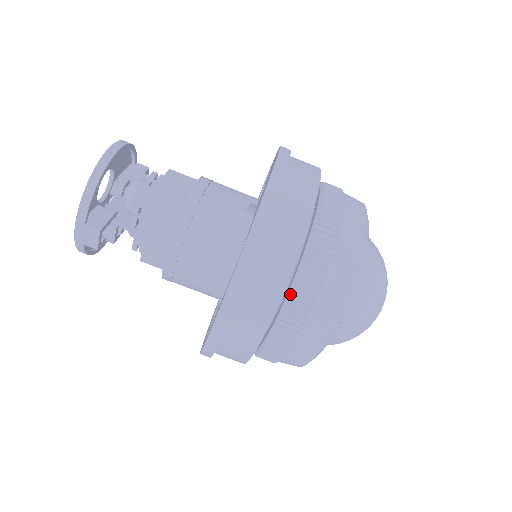
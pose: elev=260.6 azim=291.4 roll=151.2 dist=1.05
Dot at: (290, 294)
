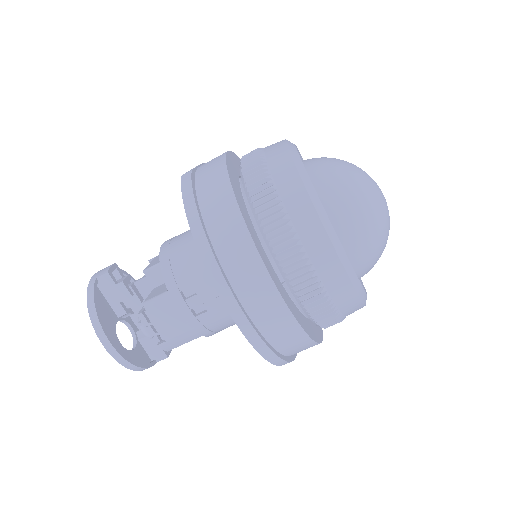
Dot at: occluded
